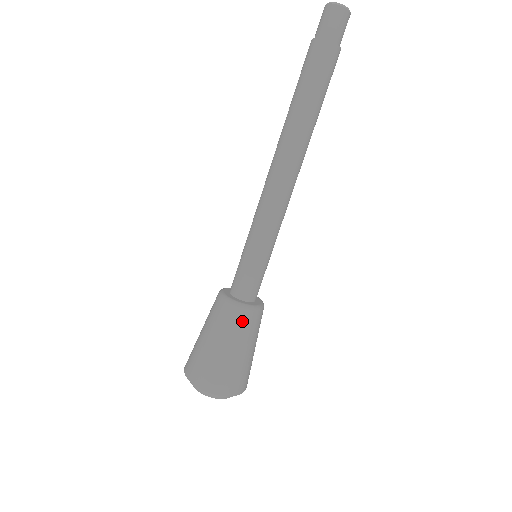
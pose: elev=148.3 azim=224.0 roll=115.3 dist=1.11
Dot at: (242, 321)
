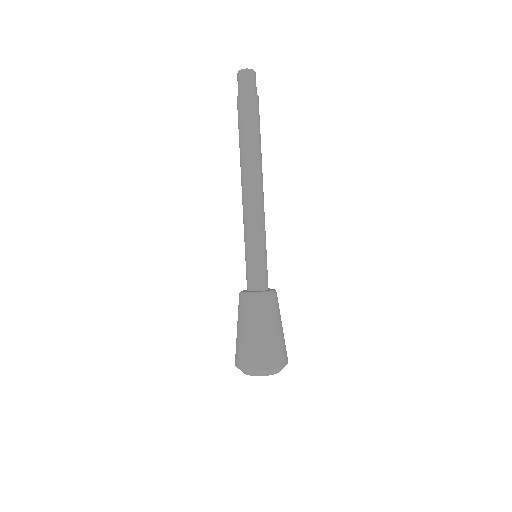
Dot at: (273, 304)
